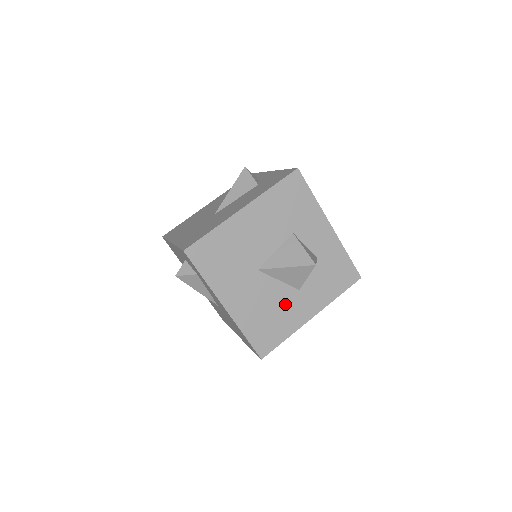
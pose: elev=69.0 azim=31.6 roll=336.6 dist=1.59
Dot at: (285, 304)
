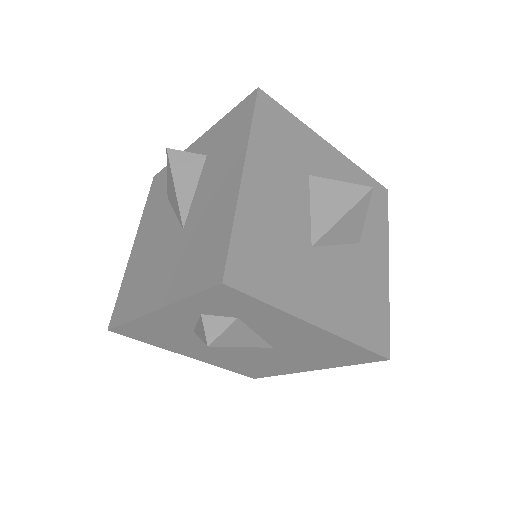
Dot at: (361, 271)
